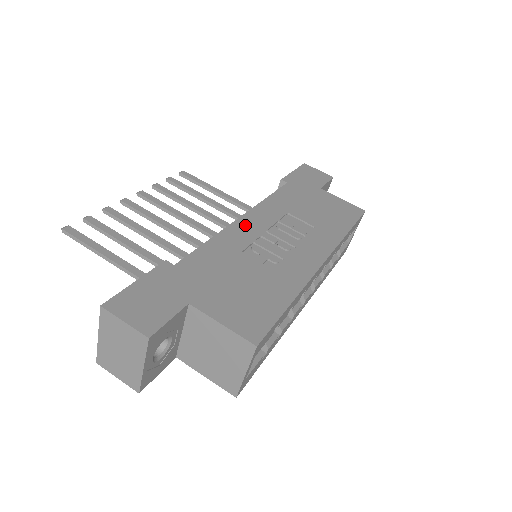
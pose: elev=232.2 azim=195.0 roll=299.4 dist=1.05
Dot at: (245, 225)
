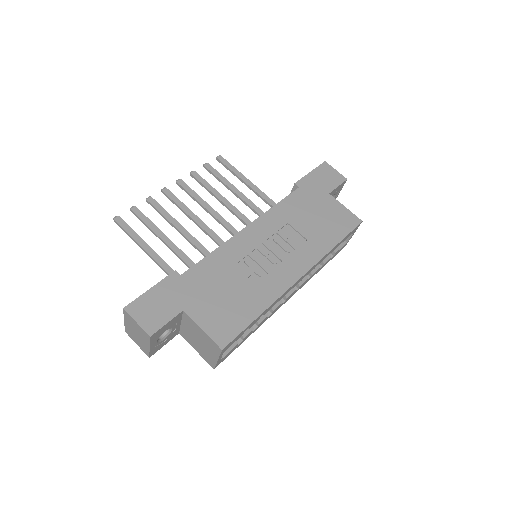
Dot at: (246, 237)
